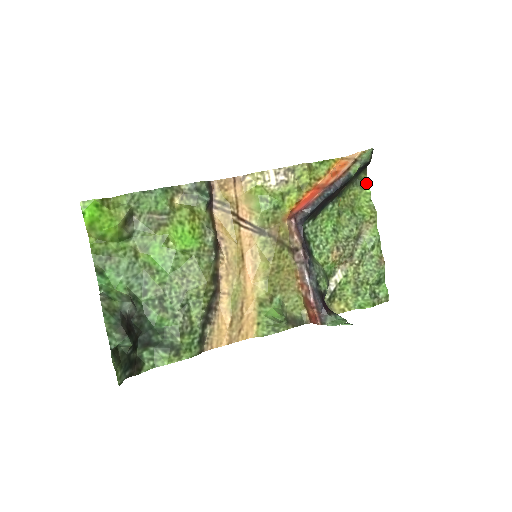
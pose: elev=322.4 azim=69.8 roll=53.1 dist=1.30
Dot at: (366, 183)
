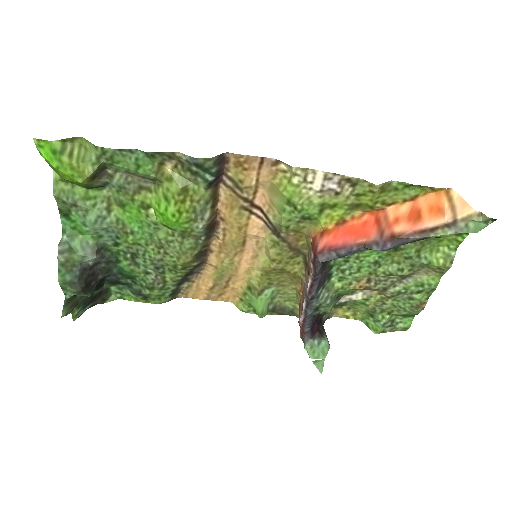
Dot at: occluded
